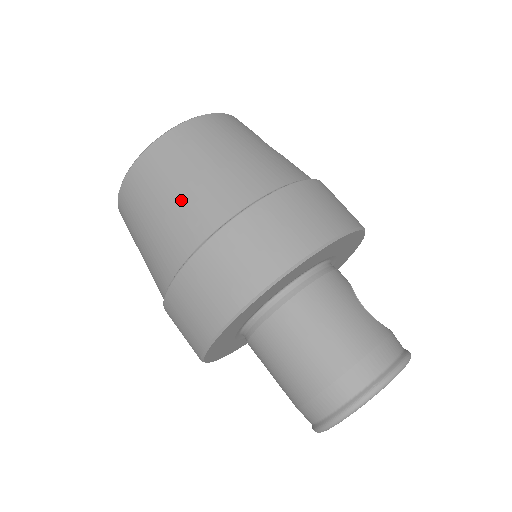
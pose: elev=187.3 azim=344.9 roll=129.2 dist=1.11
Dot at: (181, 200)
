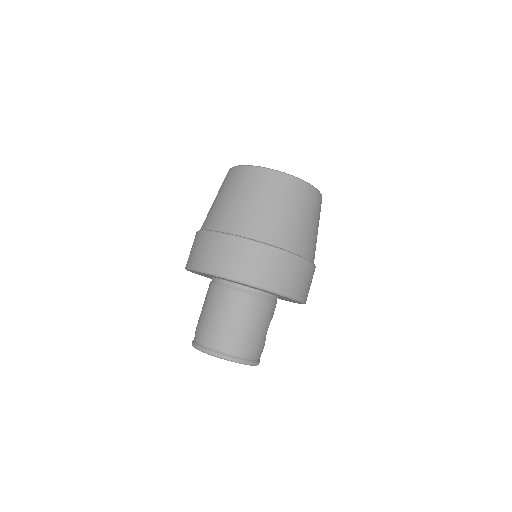
Dot at: (269, 213)
